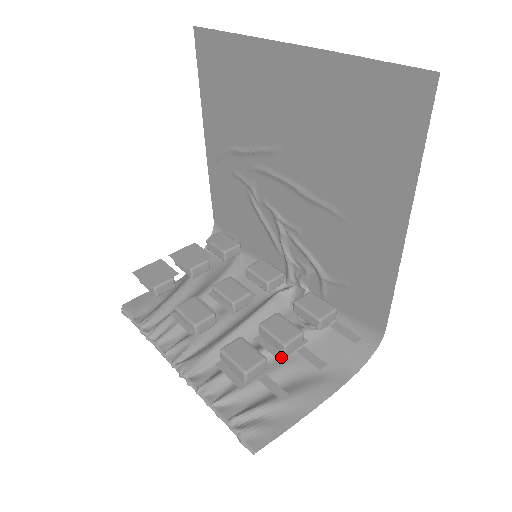
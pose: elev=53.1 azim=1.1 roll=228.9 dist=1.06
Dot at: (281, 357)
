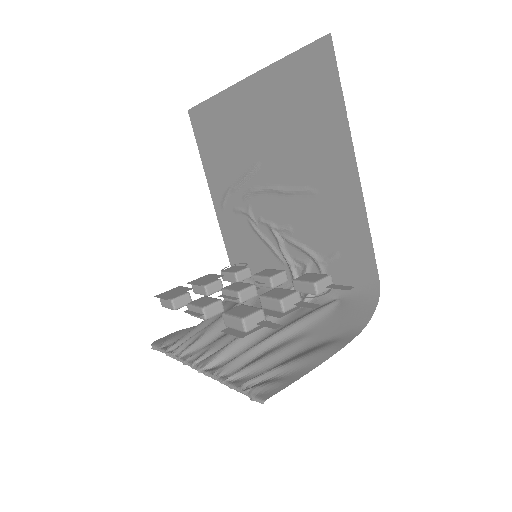
Dot at: (281, 316)
